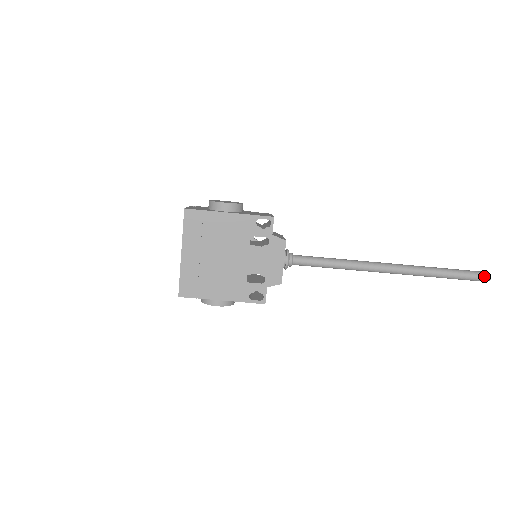
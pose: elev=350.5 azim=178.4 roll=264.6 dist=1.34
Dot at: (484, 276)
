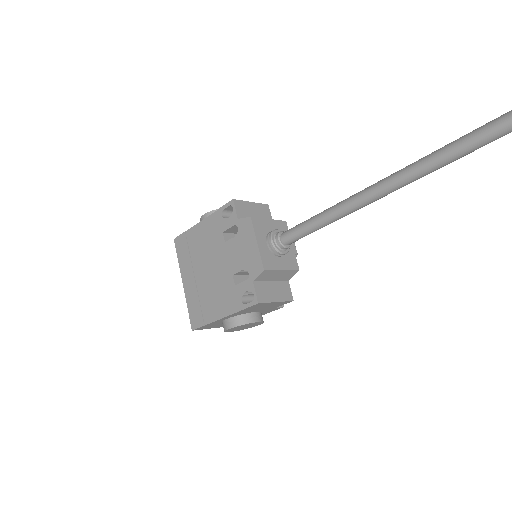
Dot at: out of frame
